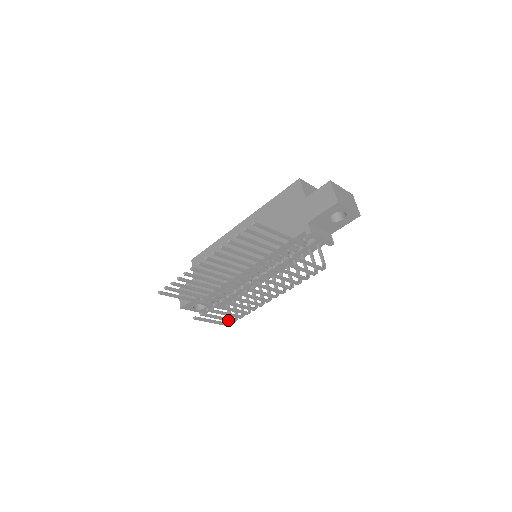
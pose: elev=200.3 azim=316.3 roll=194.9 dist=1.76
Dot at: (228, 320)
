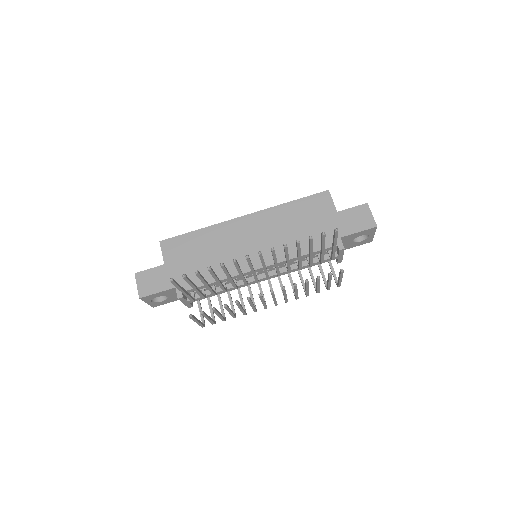
Dot at: (212, 322)
